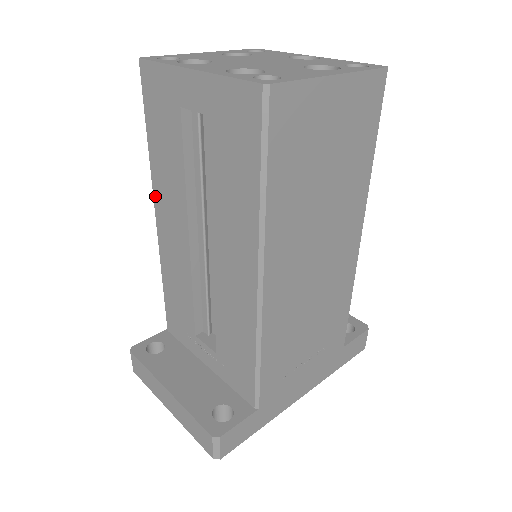
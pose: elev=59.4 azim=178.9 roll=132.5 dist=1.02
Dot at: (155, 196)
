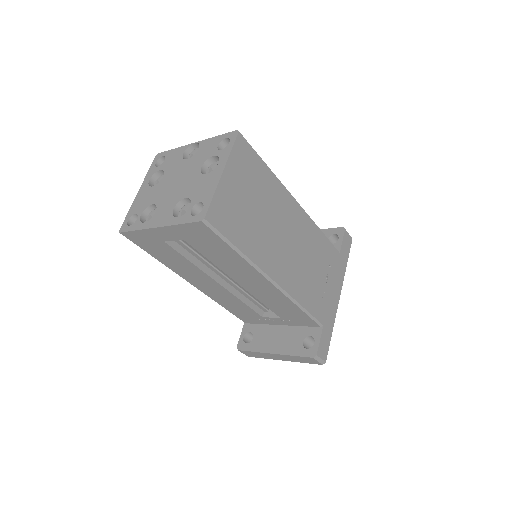
Dot at: (183, 277)
